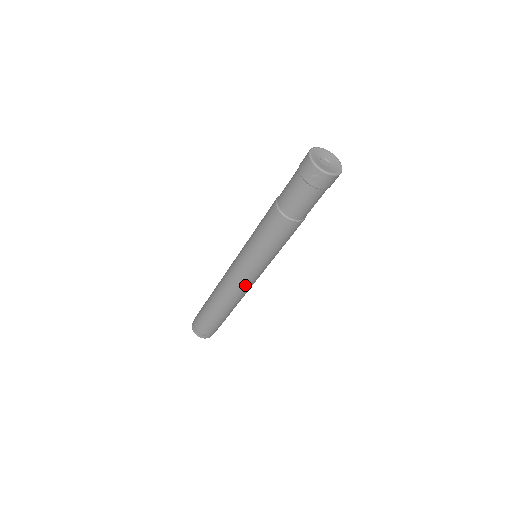
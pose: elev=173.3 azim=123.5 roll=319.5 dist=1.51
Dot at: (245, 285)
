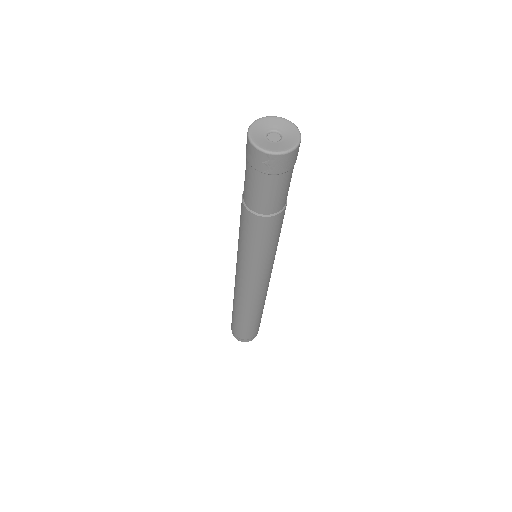
Dot at: (258, 289)
